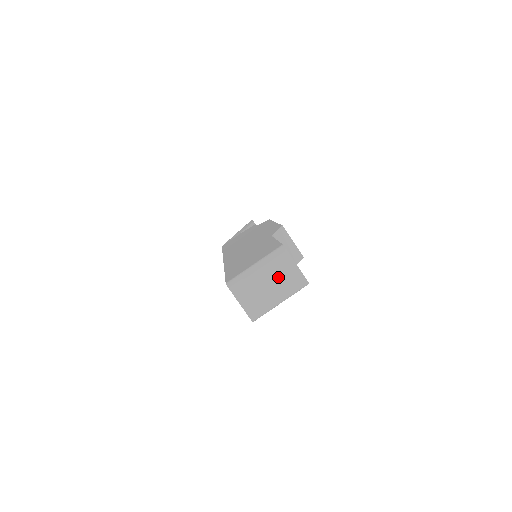
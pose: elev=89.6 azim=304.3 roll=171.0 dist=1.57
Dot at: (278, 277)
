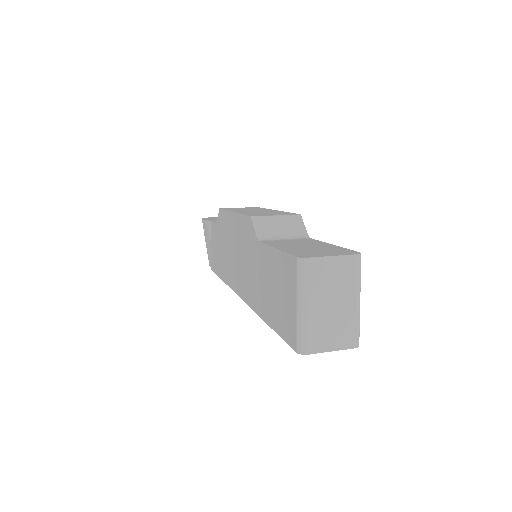
Dot at: (331, 288)
